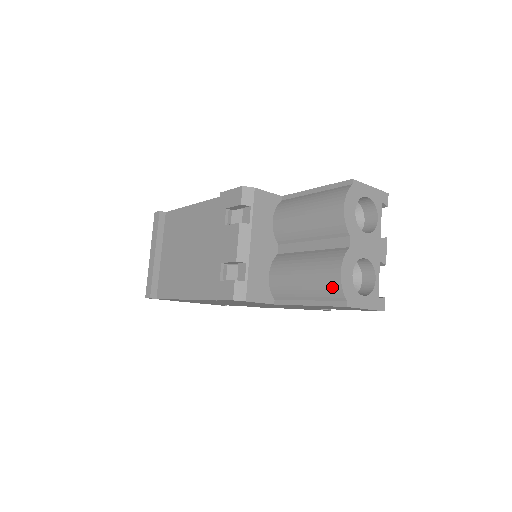
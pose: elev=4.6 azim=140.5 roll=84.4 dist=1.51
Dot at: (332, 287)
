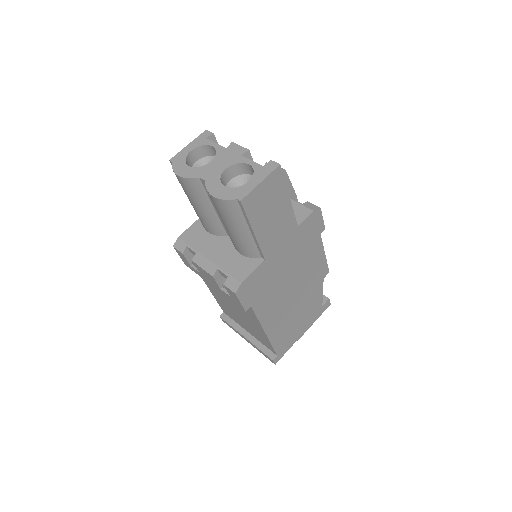
Dot at: (226, 208)
